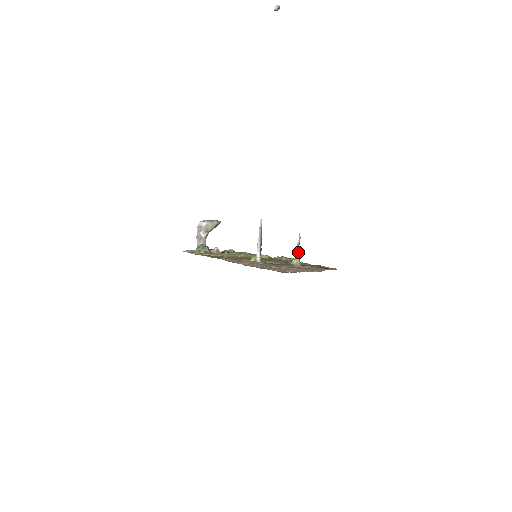
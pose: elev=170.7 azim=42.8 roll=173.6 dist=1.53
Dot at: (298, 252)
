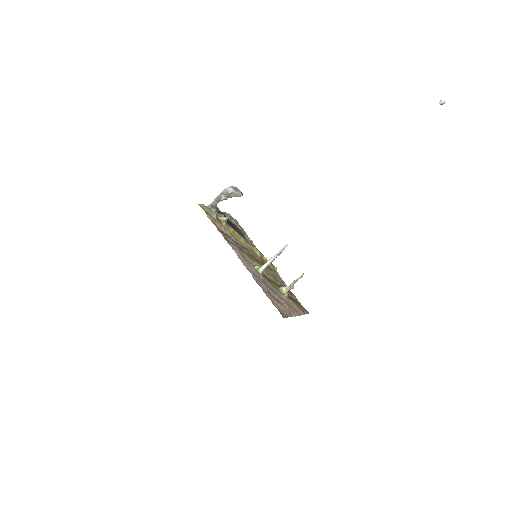
Dot at: (293, 286)
